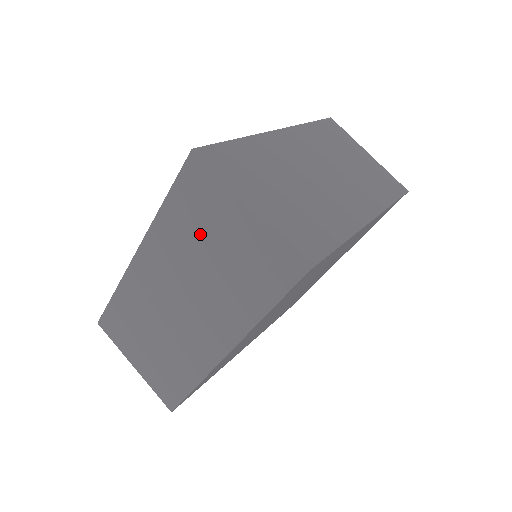
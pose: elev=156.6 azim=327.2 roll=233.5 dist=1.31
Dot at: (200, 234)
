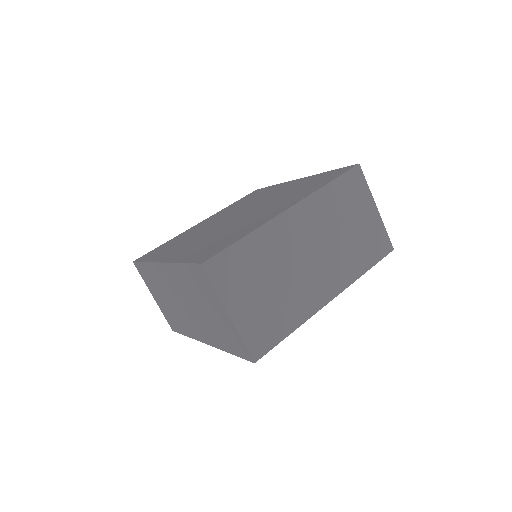
Dot at: (200, 295)
